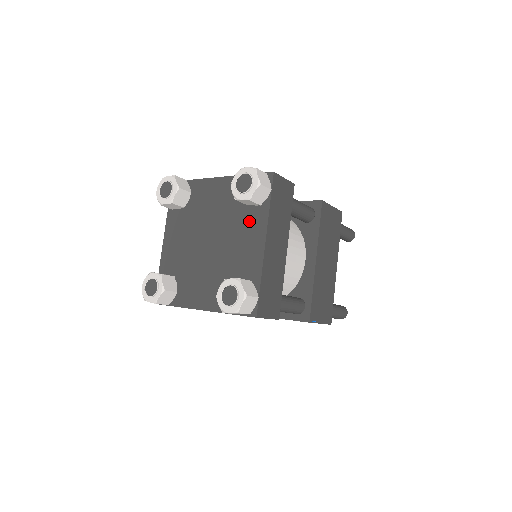
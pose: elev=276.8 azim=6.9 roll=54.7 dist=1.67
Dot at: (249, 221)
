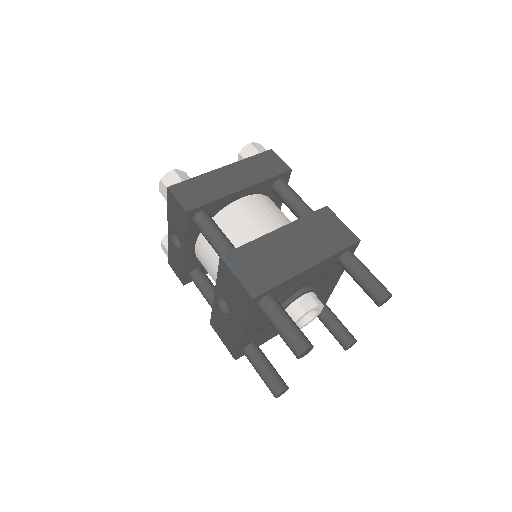
Dot at: occluded
